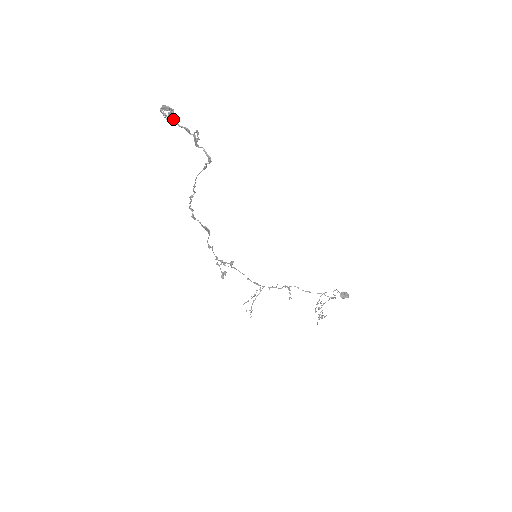
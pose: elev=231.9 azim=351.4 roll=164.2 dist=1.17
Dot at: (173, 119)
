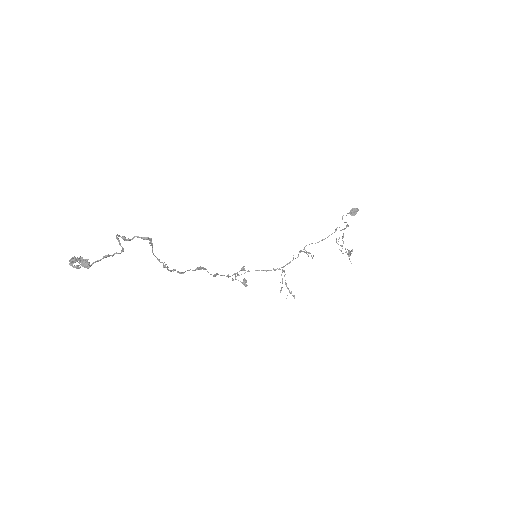
Dot at: (87, 263)
